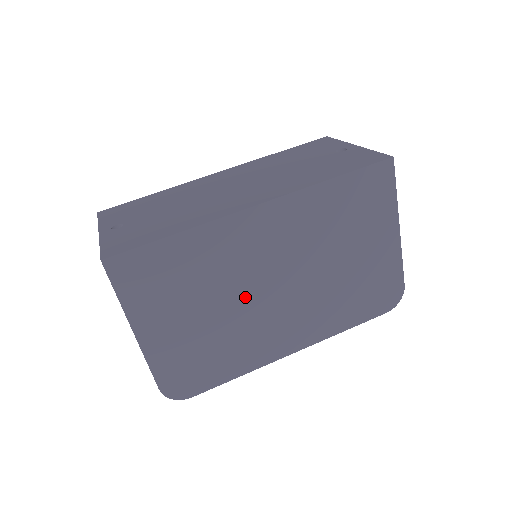
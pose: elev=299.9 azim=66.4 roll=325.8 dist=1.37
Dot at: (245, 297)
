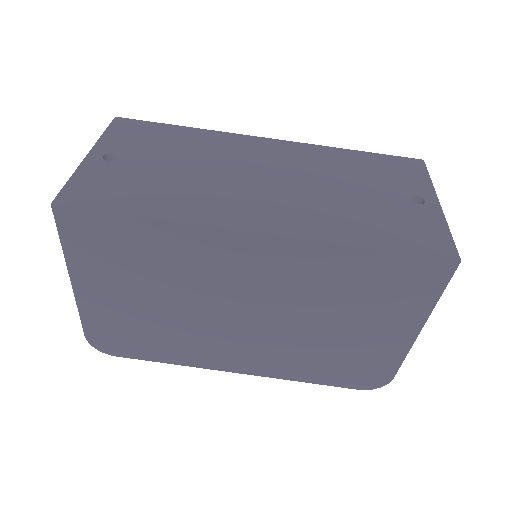
Dot at: (204, 307)
